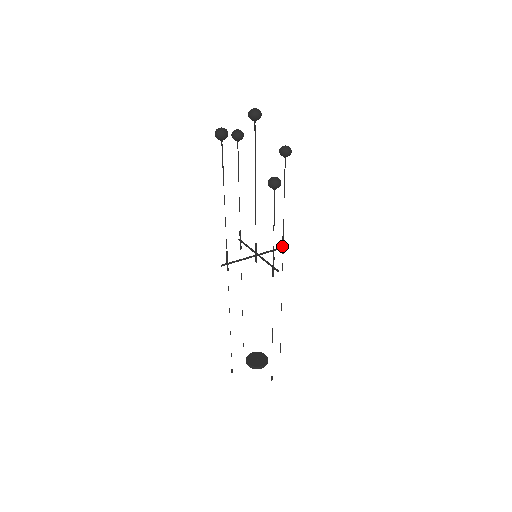
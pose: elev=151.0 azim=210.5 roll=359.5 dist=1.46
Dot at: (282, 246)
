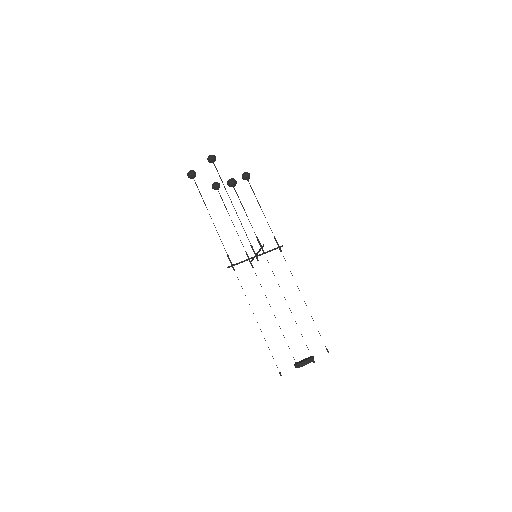
Dot at: occluded
